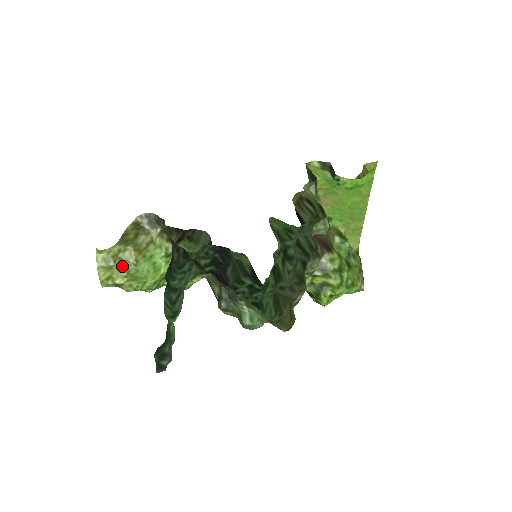
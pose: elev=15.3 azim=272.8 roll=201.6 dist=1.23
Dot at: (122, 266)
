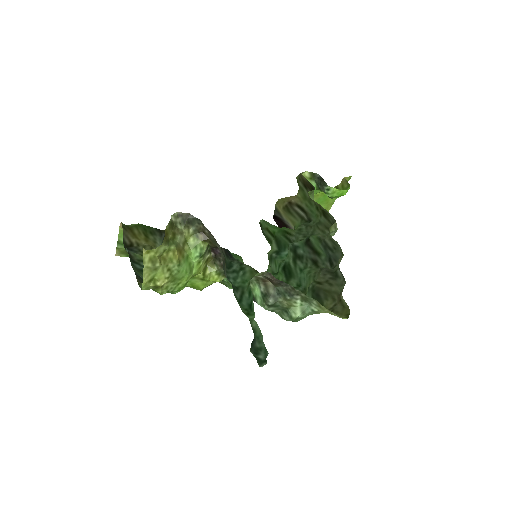
Dot at: (167, 267)
